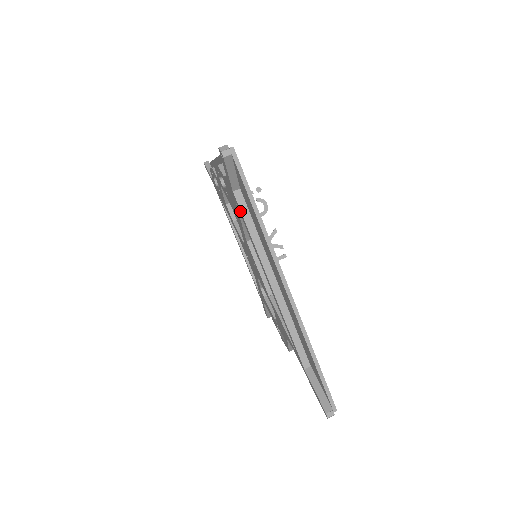
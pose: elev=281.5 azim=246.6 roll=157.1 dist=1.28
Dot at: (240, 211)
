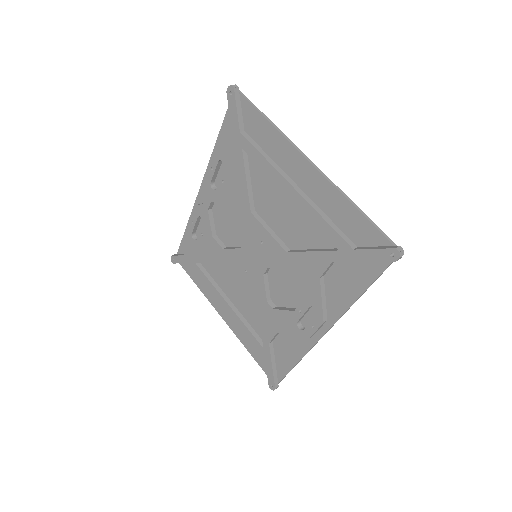
Dot at: (249, 145)
